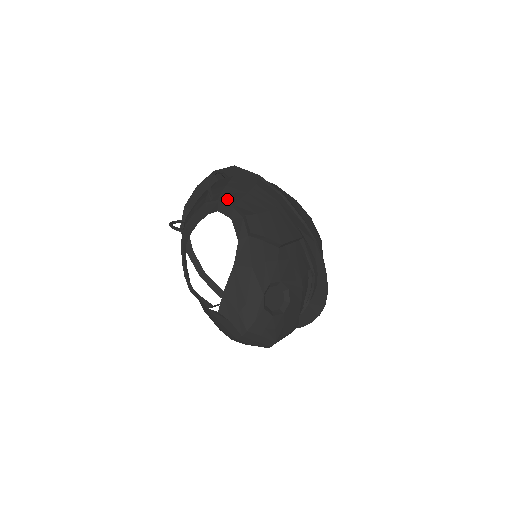
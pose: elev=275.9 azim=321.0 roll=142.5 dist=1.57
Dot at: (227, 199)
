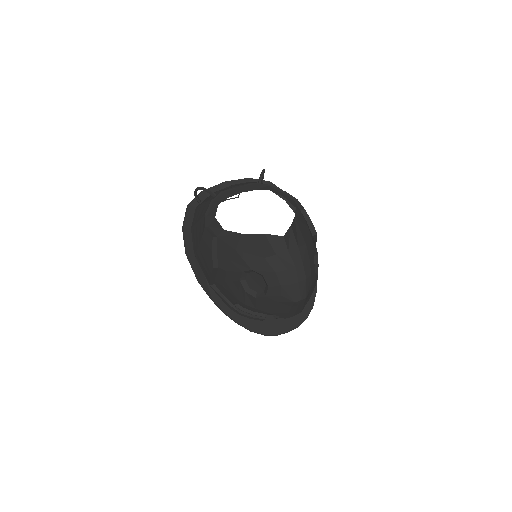
Dot at: (276, 188)
